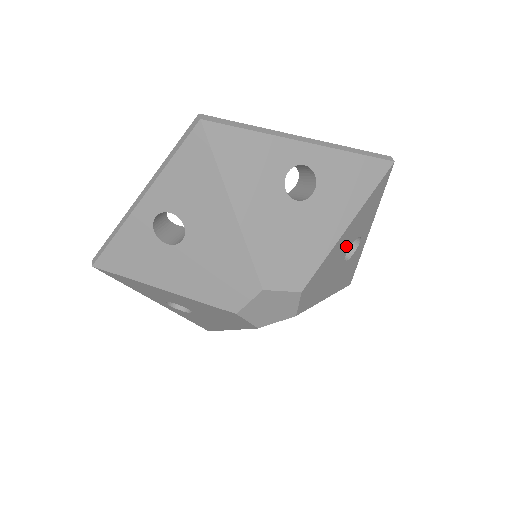
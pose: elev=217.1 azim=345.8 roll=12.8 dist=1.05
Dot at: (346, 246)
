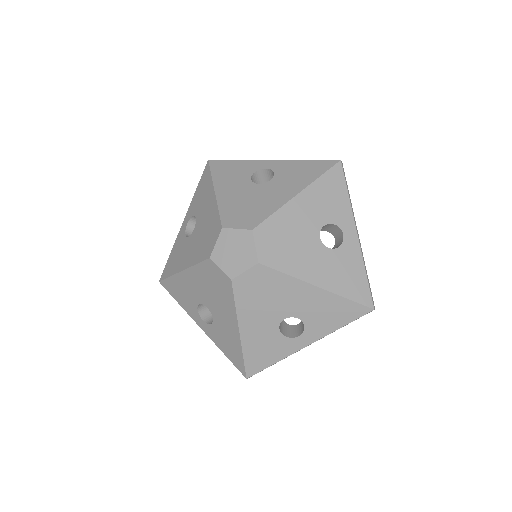
Dot at: (297, 308)
